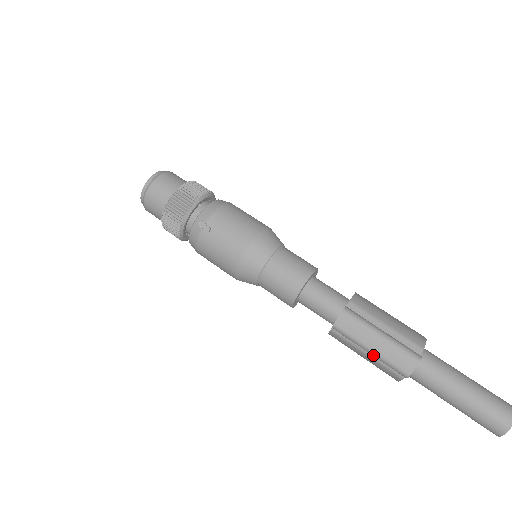
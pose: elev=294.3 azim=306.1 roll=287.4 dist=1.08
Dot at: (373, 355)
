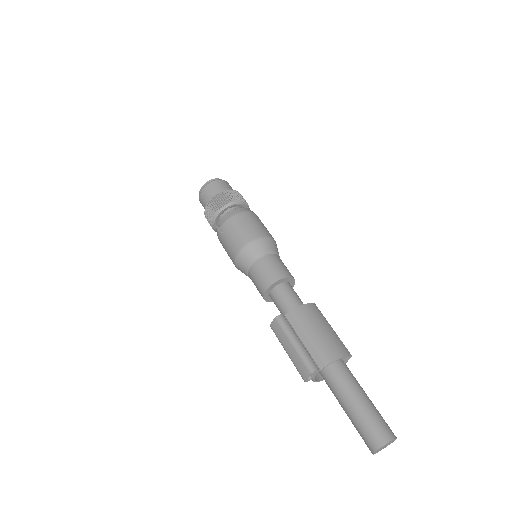
Dot at: (289, 356)
